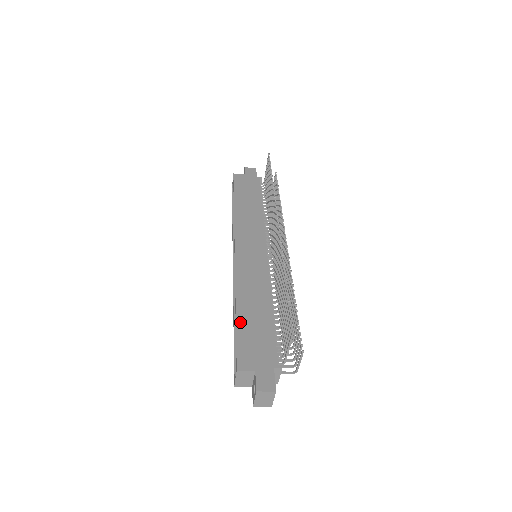
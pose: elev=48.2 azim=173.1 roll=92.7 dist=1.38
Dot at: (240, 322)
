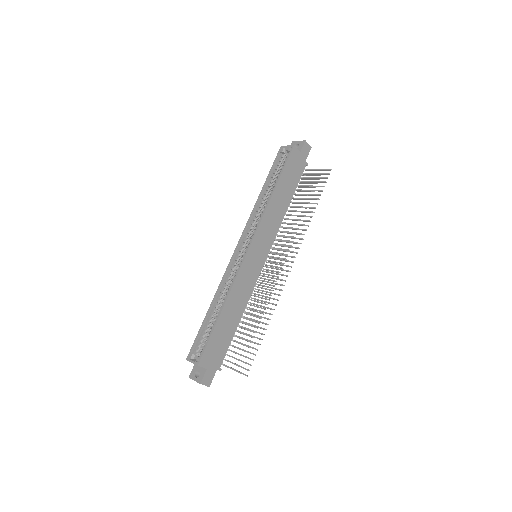
Dot at: (218, 326)
